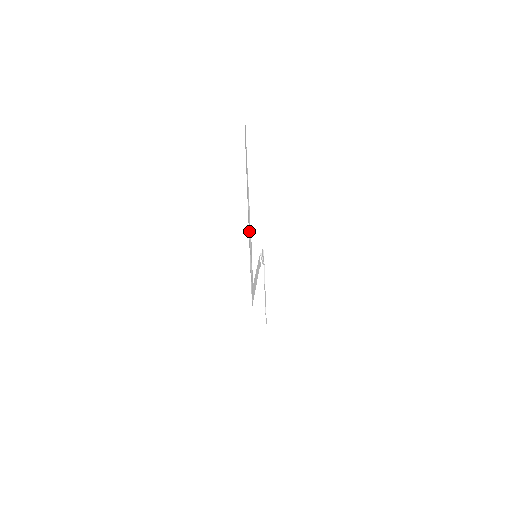
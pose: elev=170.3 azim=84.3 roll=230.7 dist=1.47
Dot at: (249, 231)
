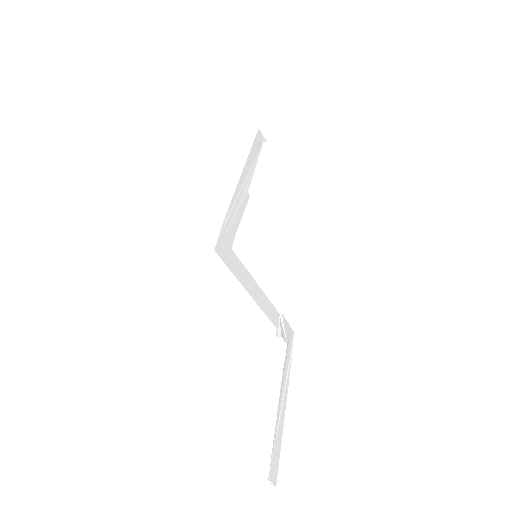
Dot at: (242, 188)
